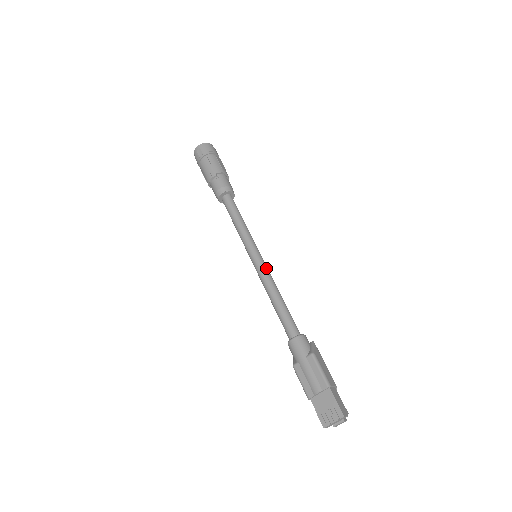
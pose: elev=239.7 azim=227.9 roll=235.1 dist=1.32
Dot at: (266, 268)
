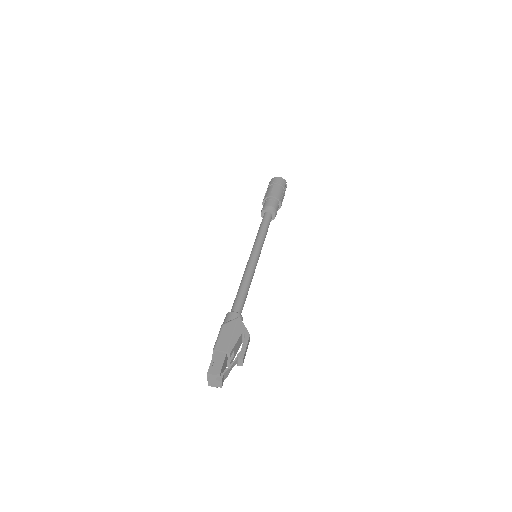
Dot at: (249, 263)
